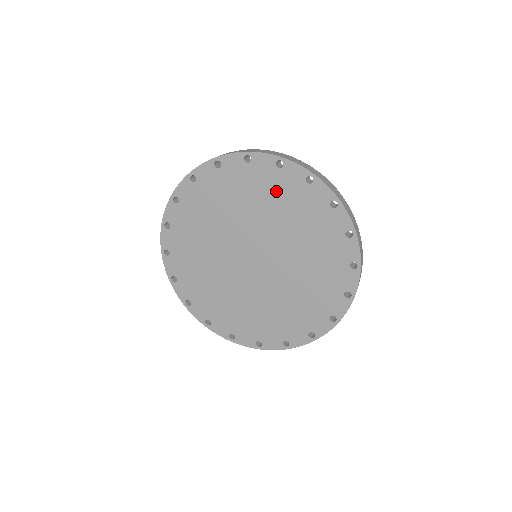
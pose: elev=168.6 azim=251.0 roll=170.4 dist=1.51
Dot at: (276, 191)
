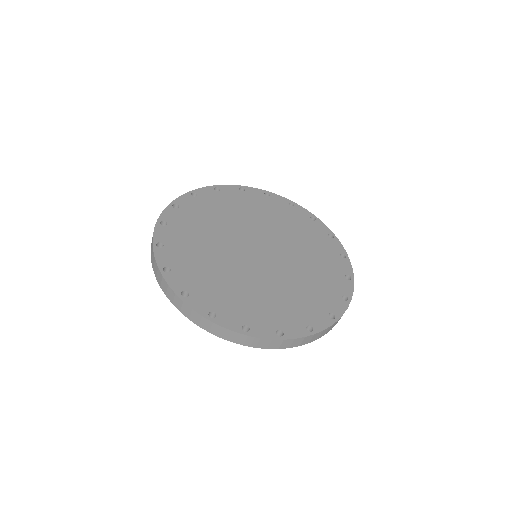
Dot at: occluded
